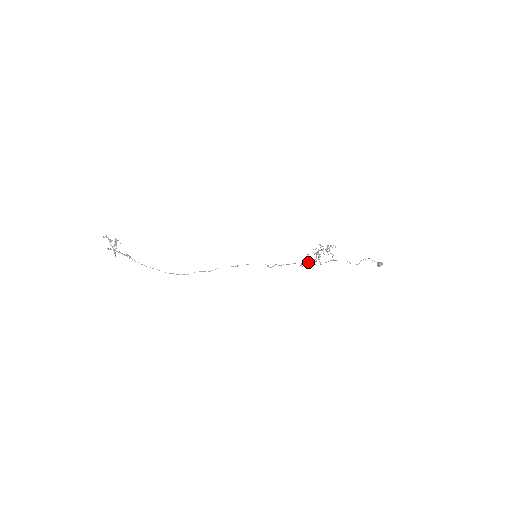
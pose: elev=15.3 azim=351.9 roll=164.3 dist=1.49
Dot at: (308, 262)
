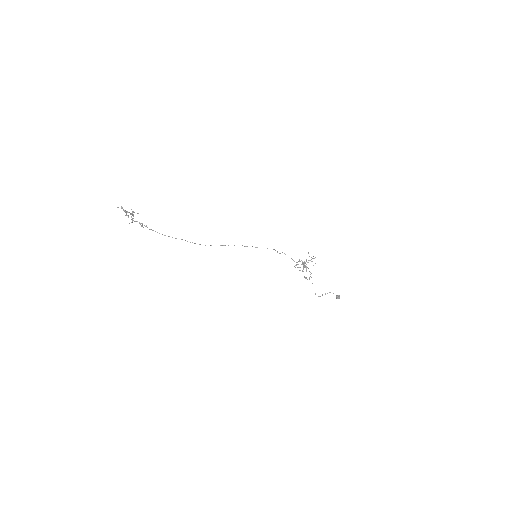
Dot at: (299, 267)
